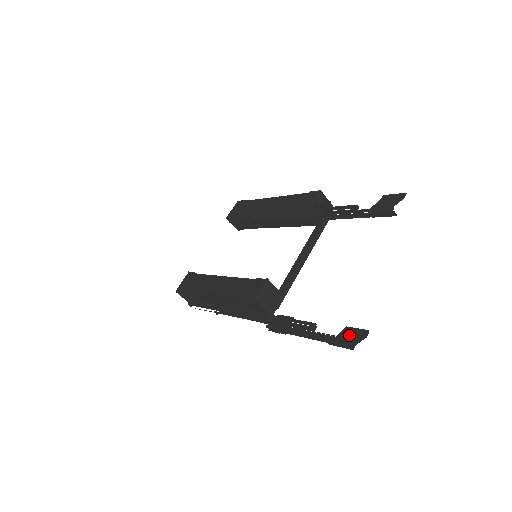
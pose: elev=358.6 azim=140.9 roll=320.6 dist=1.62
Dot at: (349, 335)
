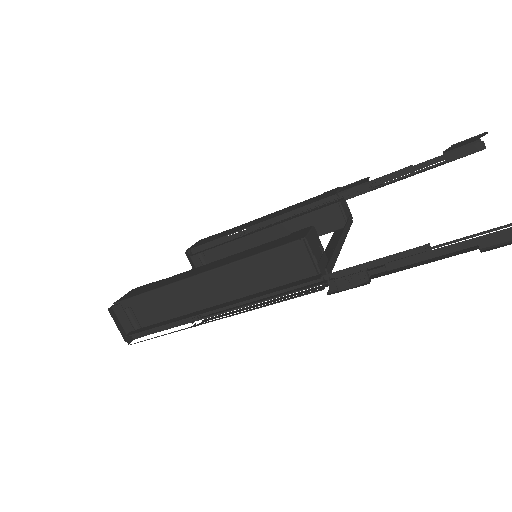
Dot at: occluded
